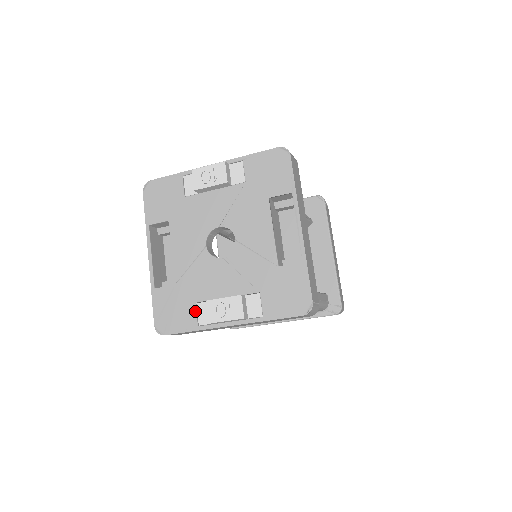
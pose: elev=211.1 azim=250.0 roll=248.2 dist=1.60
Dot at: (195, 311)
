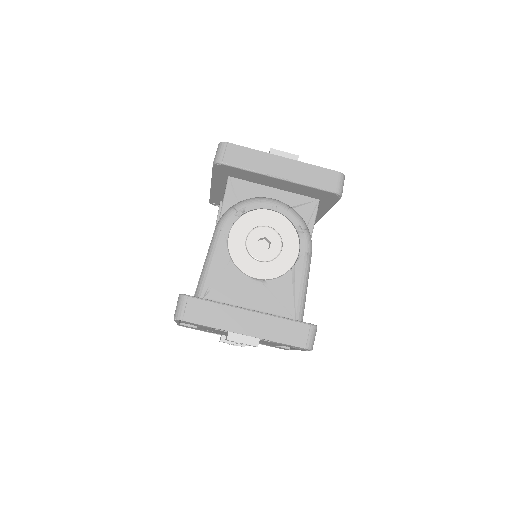
Dot at: occluded
